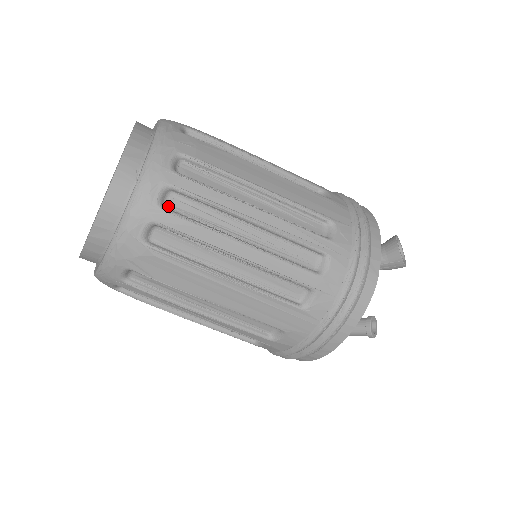
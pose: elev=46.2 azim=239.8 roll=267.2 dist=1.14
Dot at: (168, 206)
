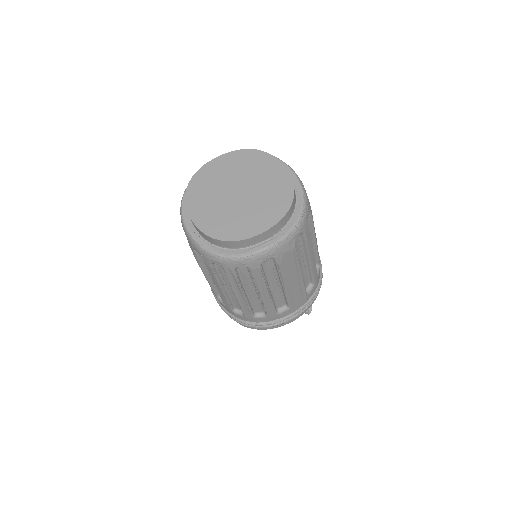
Dot at: occluded
